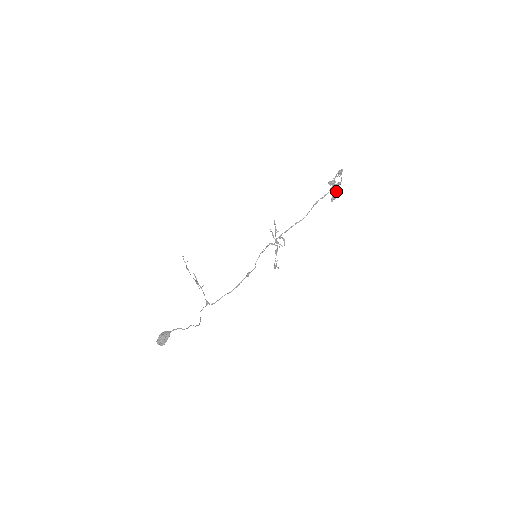
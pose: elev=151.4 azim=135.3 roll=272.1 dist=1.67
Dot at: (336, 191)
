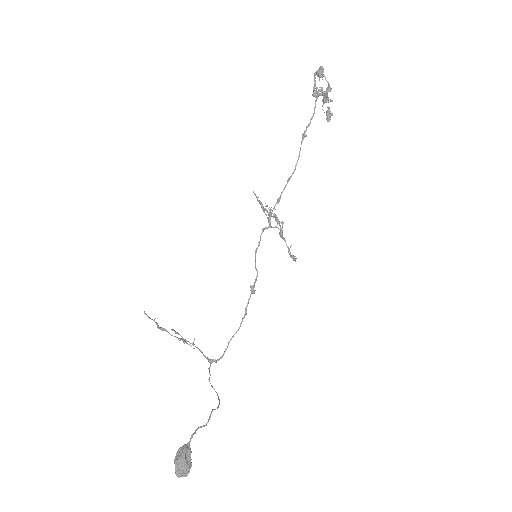
Dot at: occluded
